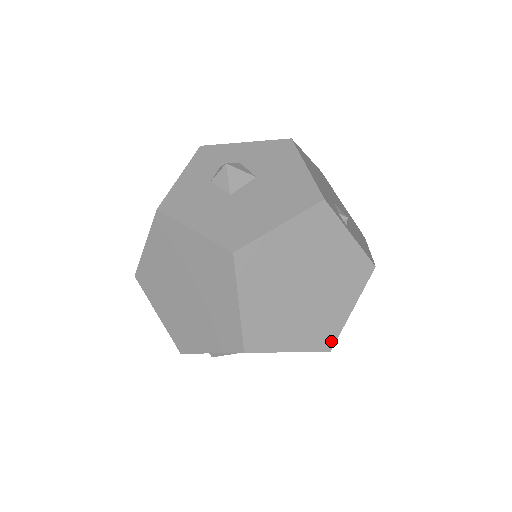
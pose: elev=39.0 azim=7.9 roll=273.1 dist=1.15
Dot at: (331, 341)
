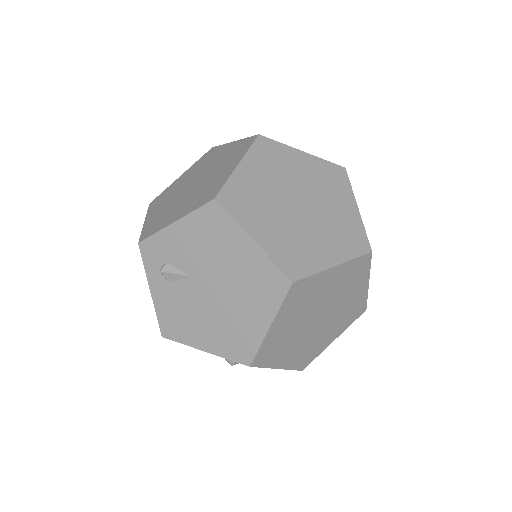
Dot at: (299, 273)
